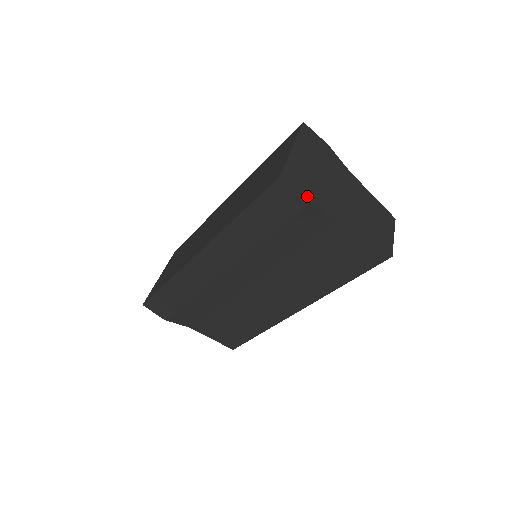
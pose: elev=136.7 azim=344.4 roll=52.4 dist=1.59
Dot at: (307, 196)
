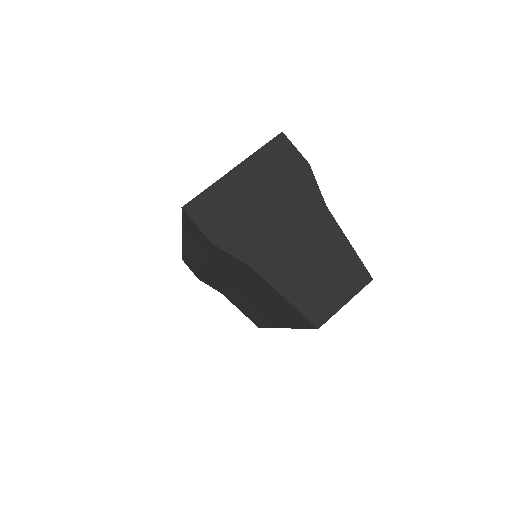
Dot at: (212, 234)
